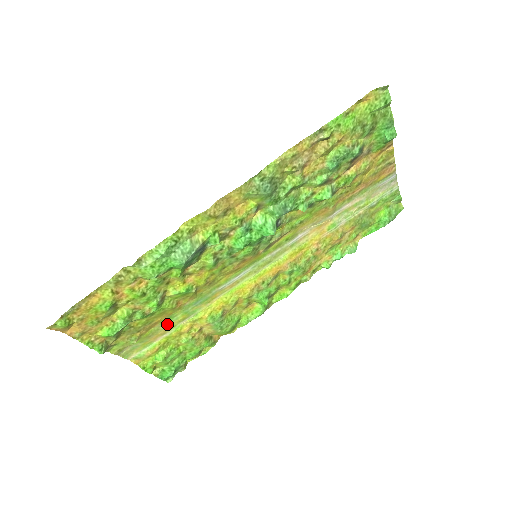
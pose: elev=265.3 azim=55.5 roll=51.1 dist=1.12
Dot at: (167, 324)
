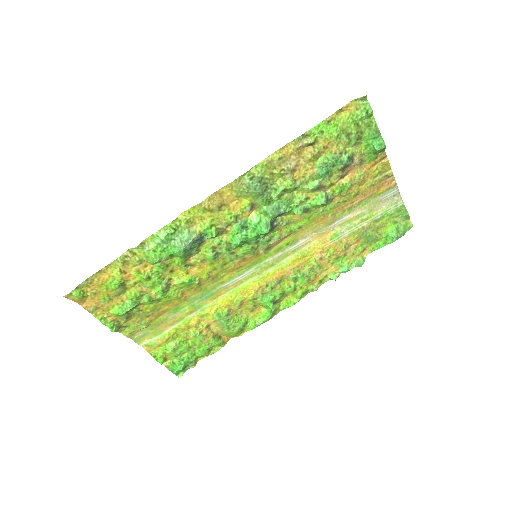
Dot at: (175, 315)
